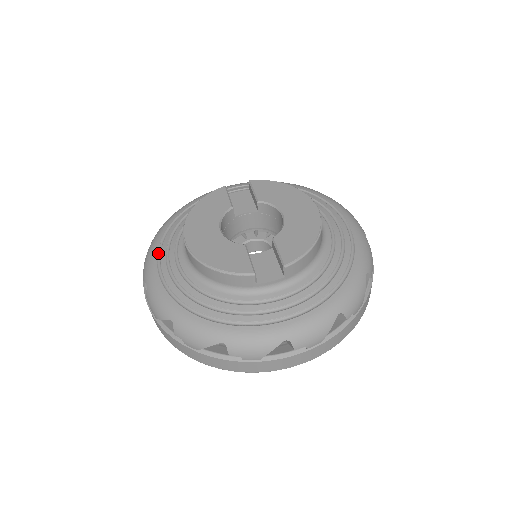
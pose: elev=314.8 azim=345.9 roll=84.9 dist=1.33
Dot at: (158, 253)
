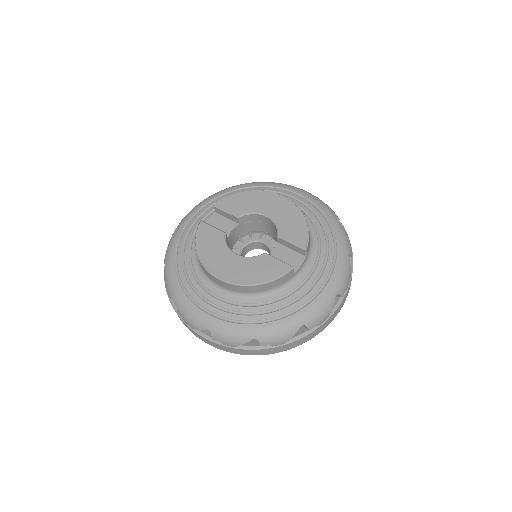
Dot at: (193, 303)
